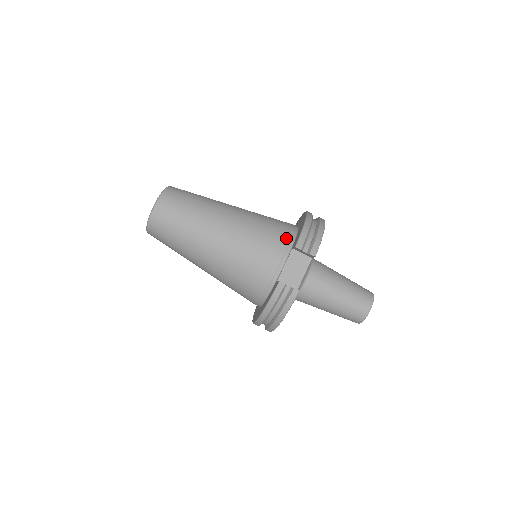
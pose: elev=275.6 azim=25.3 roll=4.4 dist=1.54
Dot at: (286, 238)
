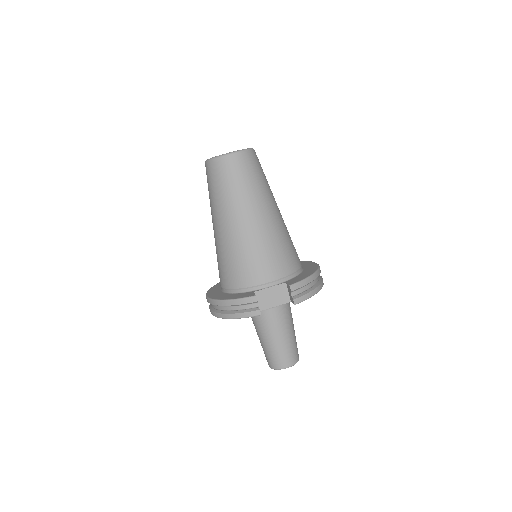
Dot at: (289, 271)
